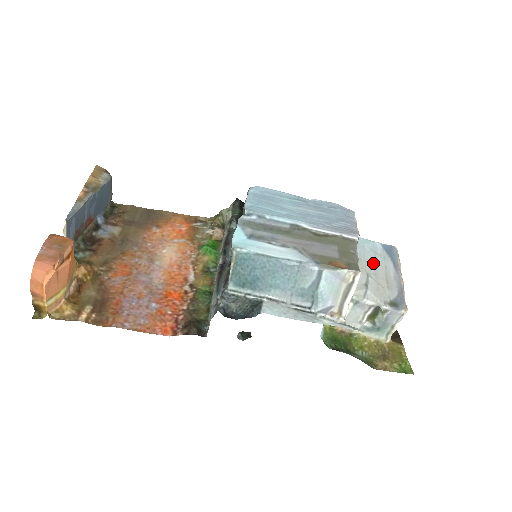
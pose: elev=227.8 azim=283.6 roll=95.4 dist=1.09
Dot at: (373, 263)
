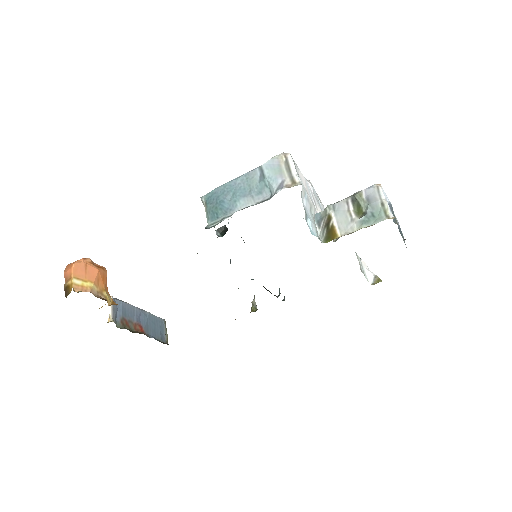
Dot at: occluded
